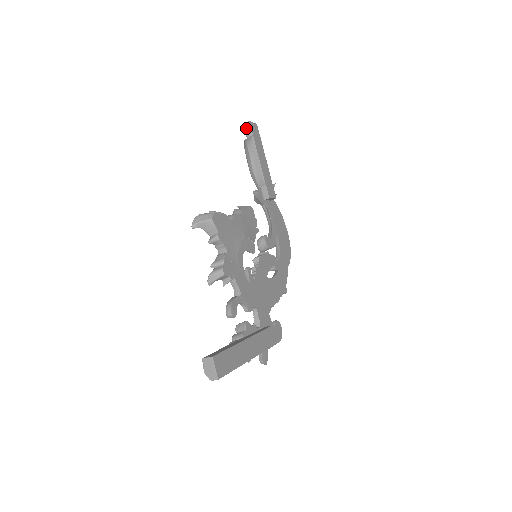
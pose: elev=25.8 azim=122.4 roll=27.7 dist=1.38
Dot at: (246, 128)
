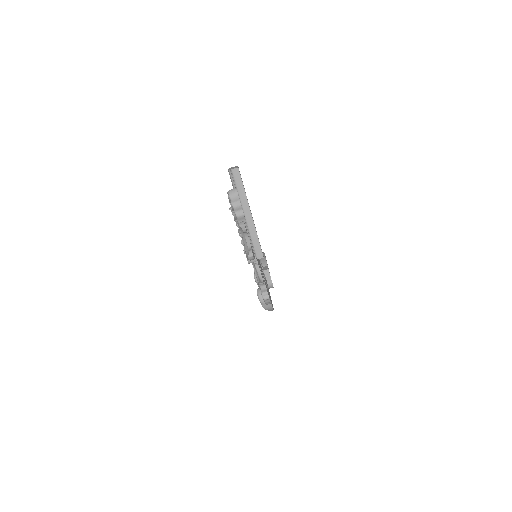
Dot at: occluded
